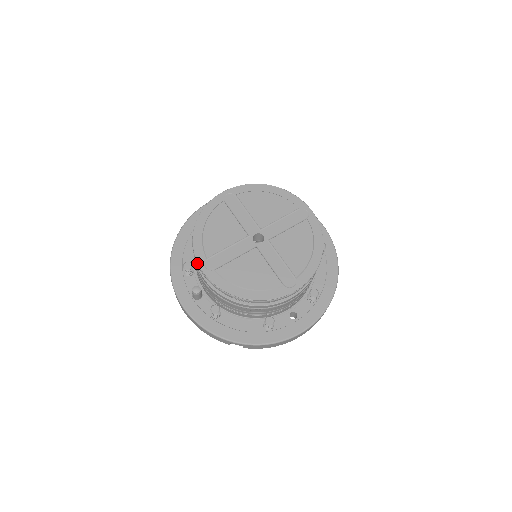
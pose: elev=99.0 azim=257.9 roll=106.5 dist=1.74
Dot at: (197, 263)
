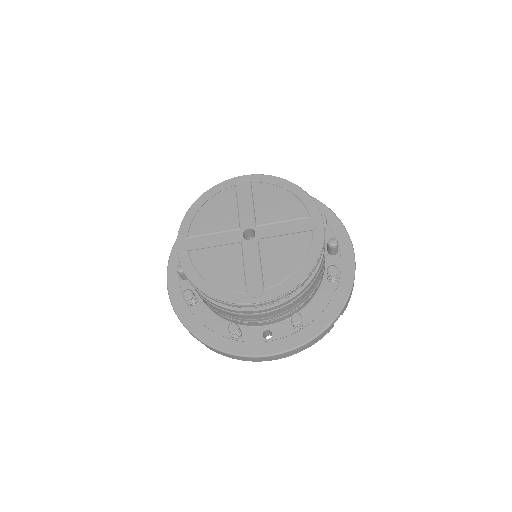
Dot at: (177, 239)
